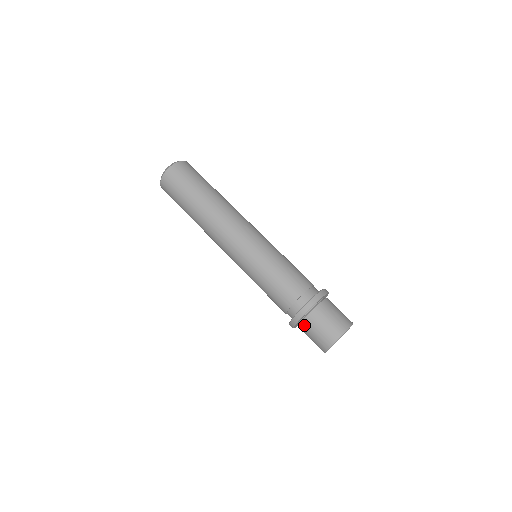
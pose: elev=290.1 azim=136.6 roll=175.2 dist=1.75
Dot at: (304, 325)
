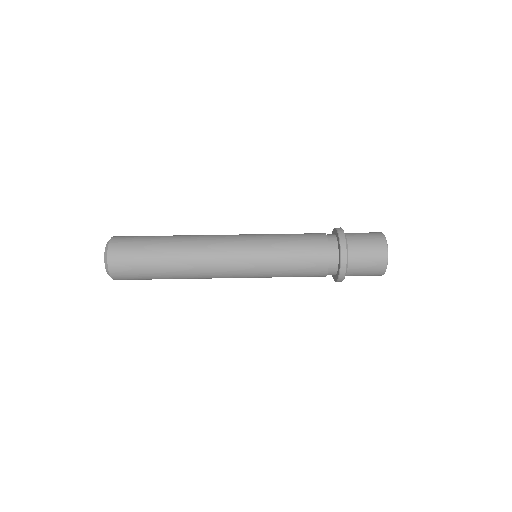
Dot at: (352, 267)
